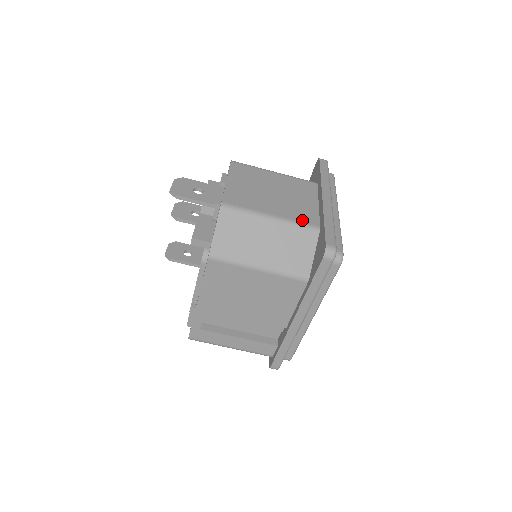
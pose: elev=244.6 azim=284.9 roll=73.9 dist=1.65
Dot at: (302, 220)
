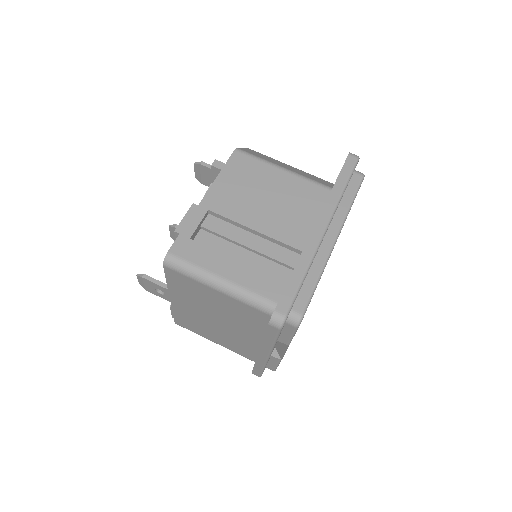
Dot at: occluded
